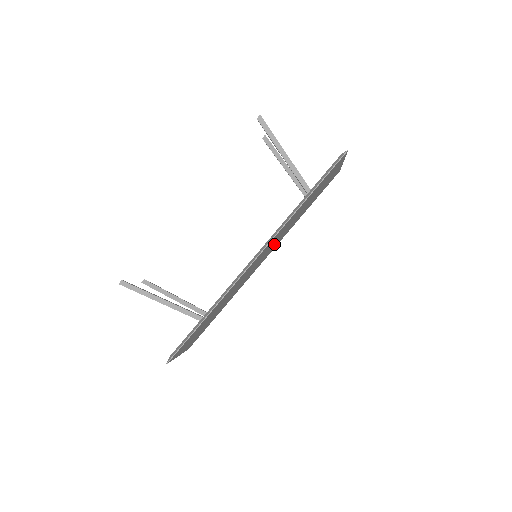
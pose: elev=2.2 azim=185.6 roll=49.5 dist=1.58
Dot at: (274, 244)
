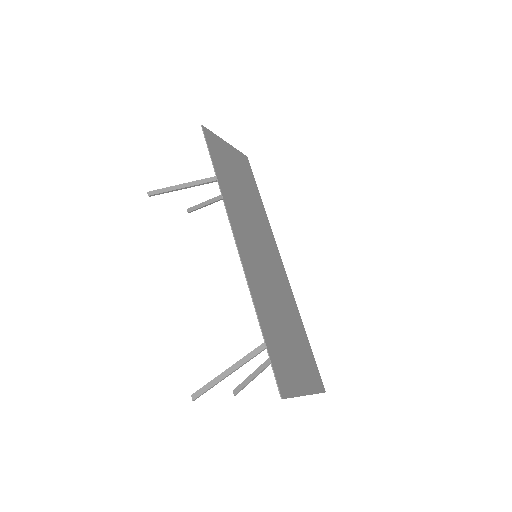
Dot at: (260, 236)
